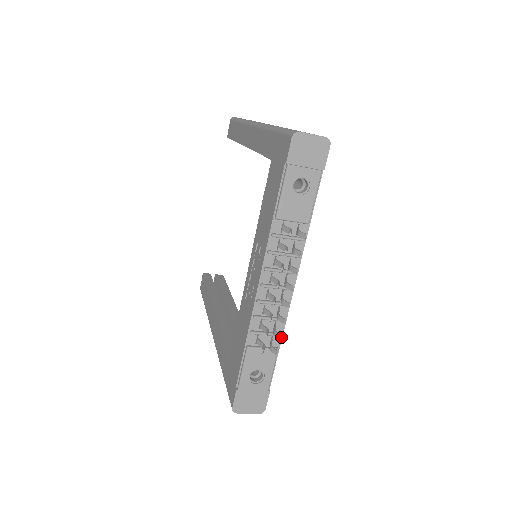
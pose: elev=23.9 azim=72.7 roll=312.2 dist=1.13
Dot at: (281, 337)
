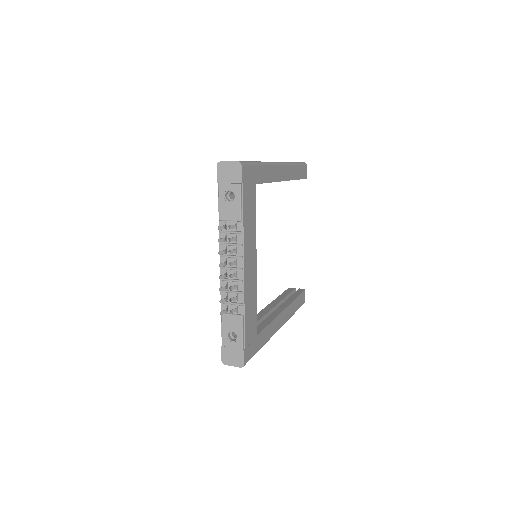
Dot at: (230, 302)
